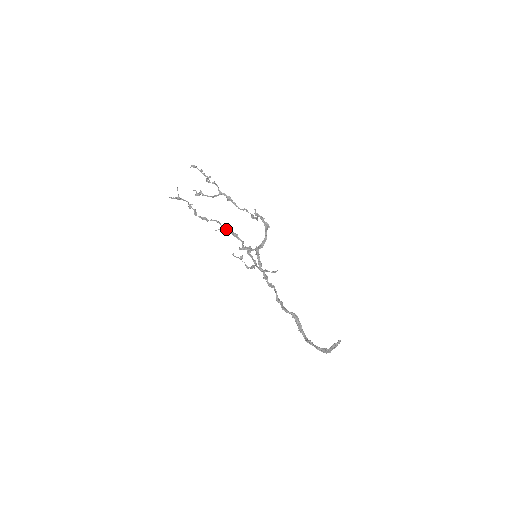
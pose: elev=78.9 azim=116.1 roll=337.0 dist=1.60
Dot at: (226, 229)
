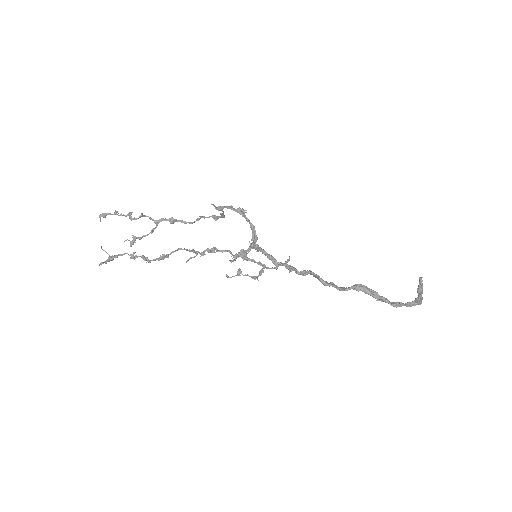
Dot at: (197, 251)
